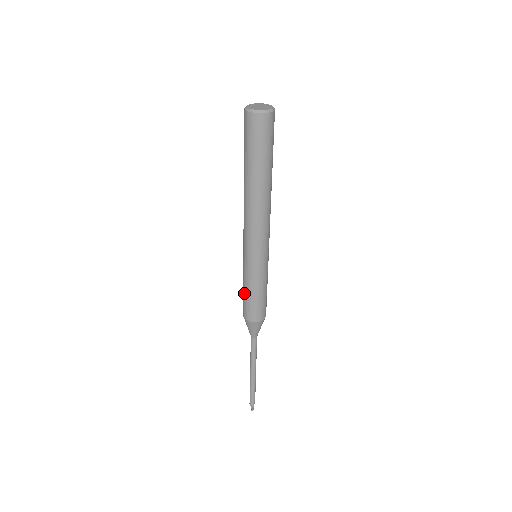
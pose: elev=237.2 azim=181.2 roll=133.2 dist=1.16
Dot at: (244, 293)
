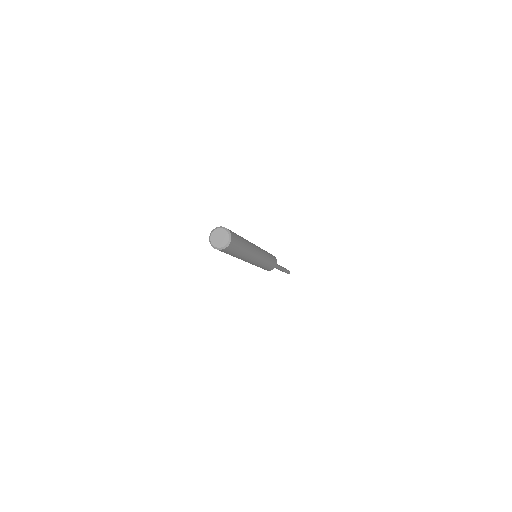
Dot at: occluded
